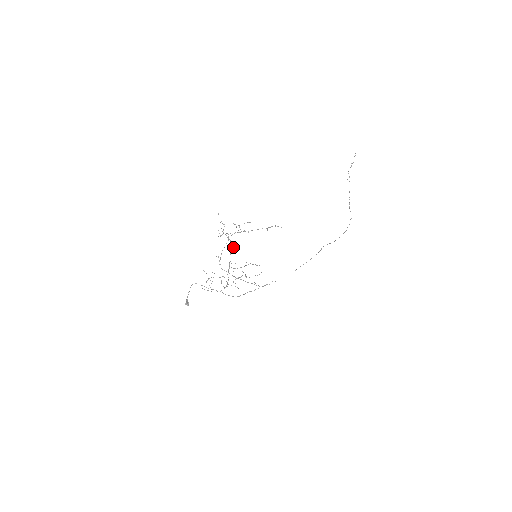
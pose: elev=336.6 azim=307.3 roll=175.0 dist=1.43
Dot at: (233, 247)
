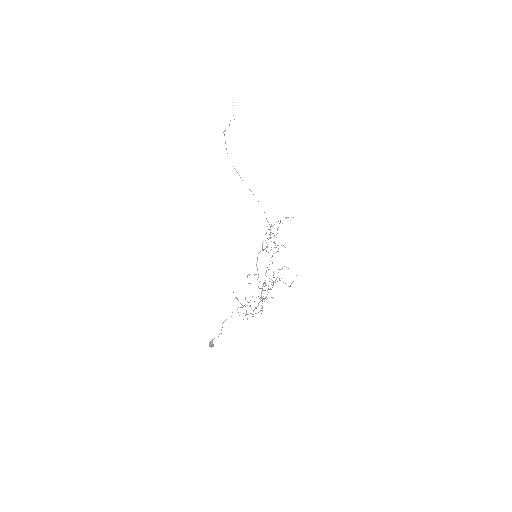
Dot at: occluded
